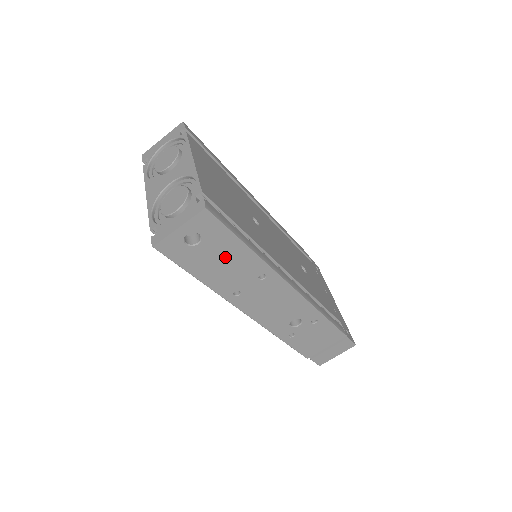
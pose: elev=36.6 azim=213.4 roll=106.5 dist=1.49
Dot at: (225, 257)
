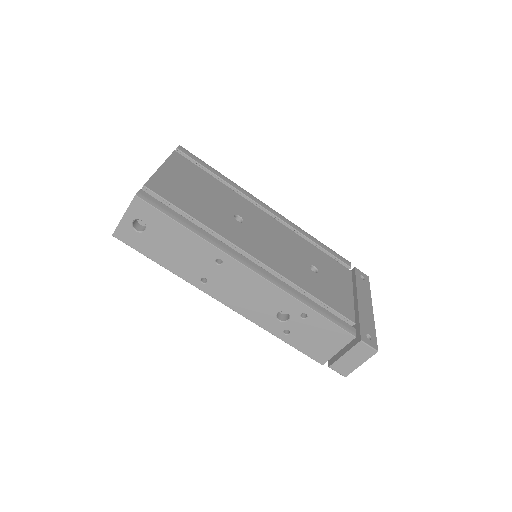
Dot at: (174, 242)
